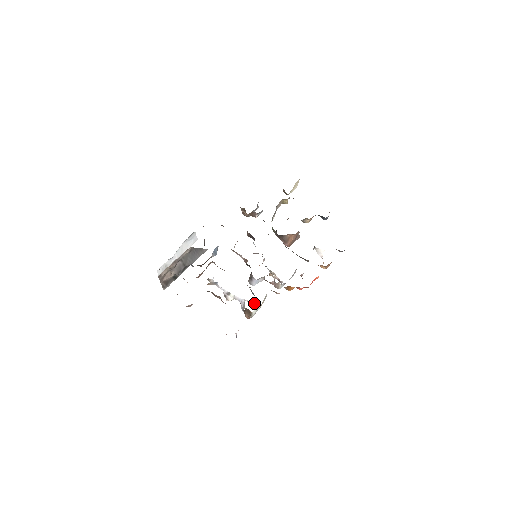
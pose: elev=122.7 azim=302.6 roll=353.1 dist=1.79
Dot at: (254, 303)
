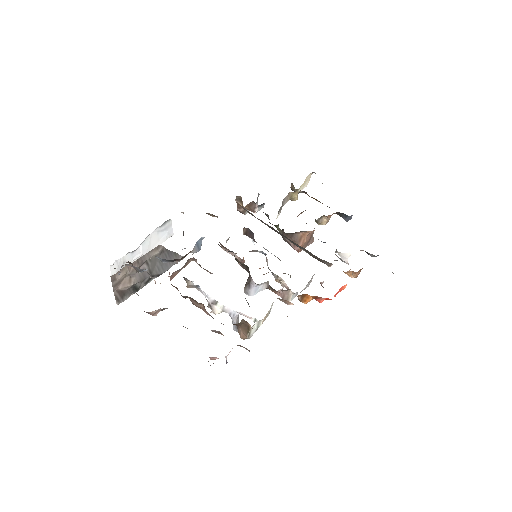
Dot at: (252, 318)
